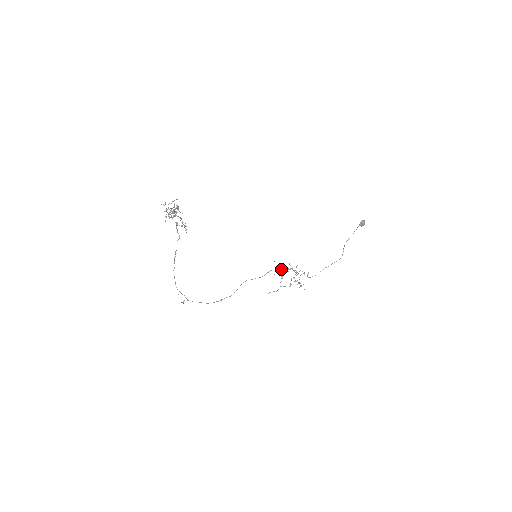
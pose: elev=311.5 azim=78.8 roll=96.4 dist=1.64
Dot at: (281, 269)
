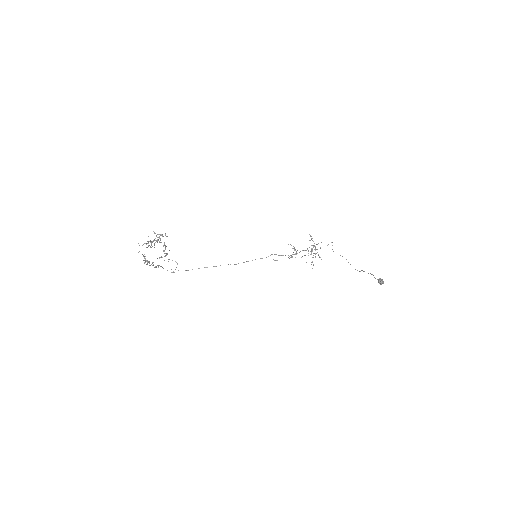
Dot at: (290, 255)
